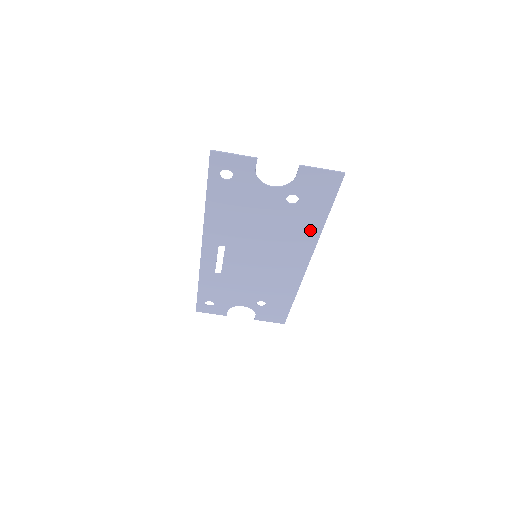
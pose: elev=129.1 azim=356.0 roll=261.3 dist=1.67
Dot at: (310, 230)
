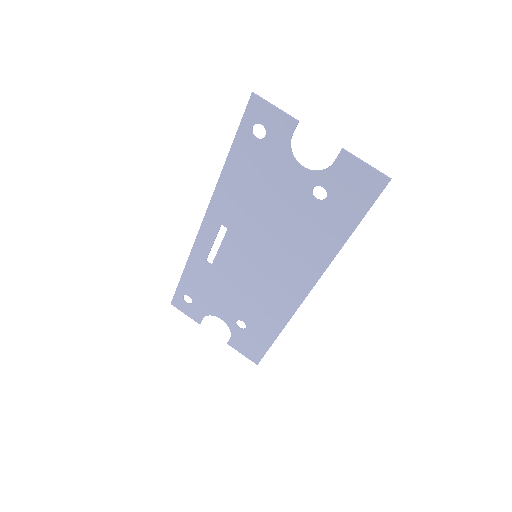
Dot at: (326, 244)
